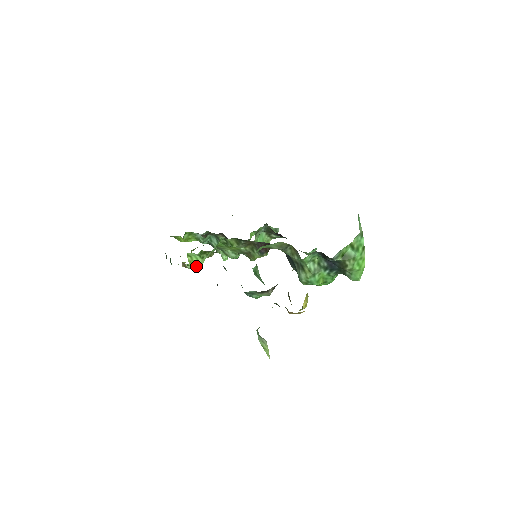
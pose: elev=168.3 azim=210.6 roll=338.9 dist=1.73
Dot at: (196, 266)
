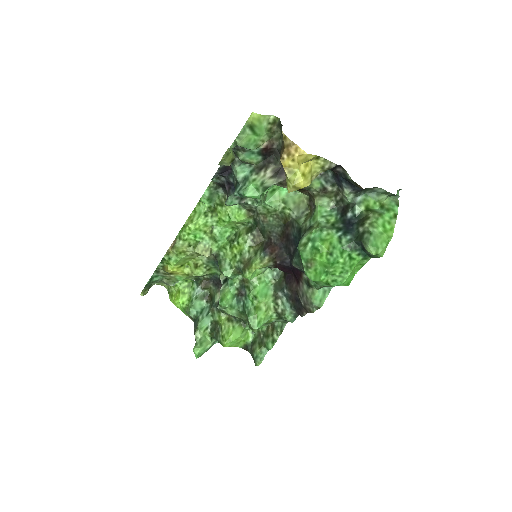
Dot at: (192, 222)
